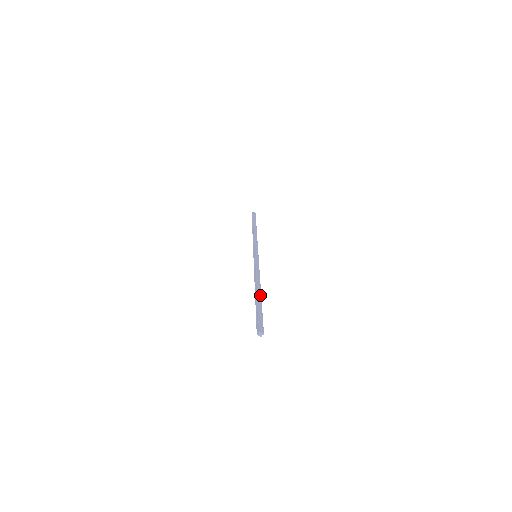
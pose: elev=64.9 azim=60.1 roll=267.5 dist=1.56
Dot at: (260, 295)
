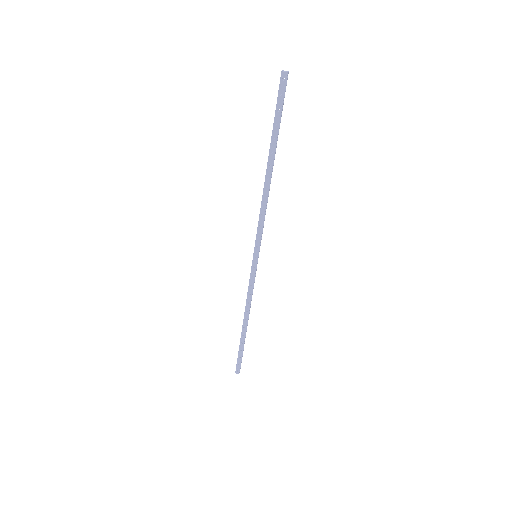
Dot at: (273, 156)
